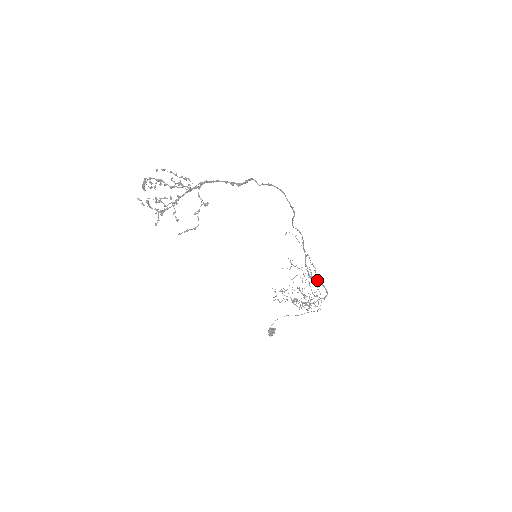
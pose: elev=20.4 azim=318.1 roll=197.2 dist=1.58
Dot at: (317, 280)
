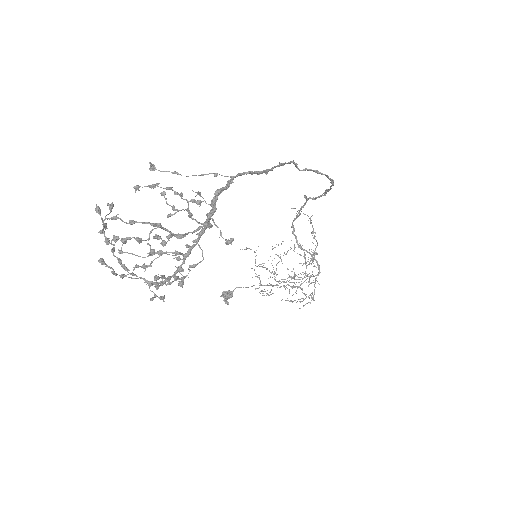
Dot at: (309, 253)
